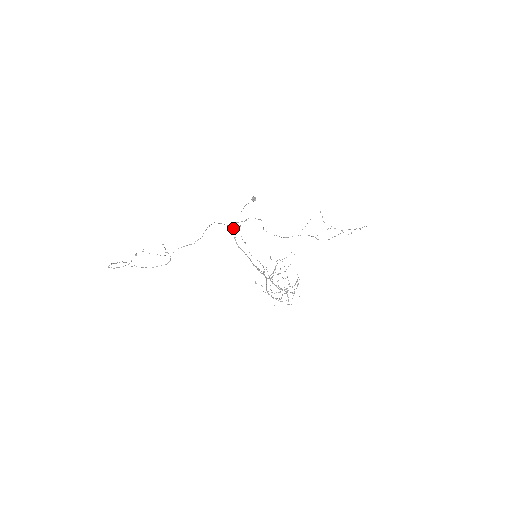
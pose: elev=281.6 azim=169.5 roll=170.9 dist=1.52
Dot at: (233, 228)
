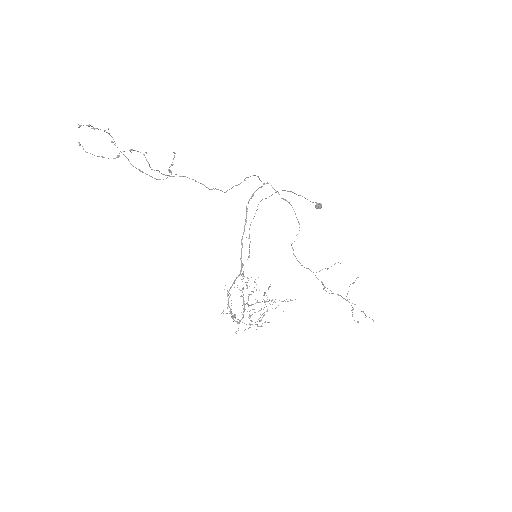
Dot at: occluded
